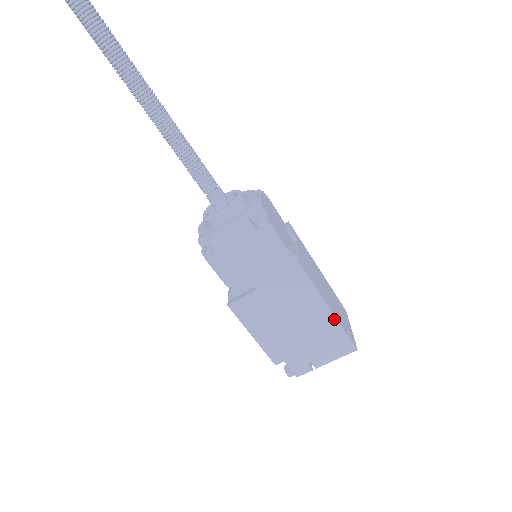
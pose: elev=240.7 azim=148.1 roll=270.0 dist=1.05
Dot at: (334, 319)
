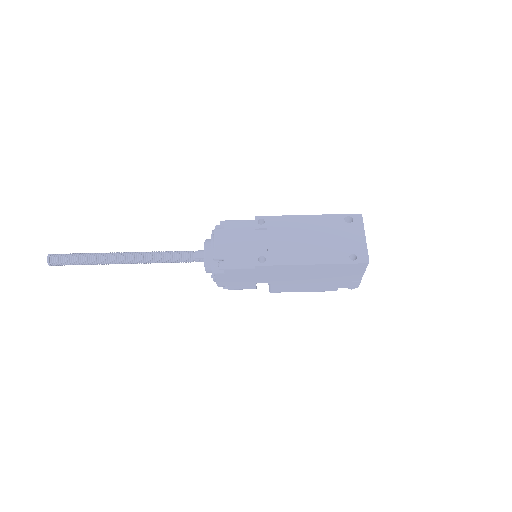
Dot at: (327, 265)
